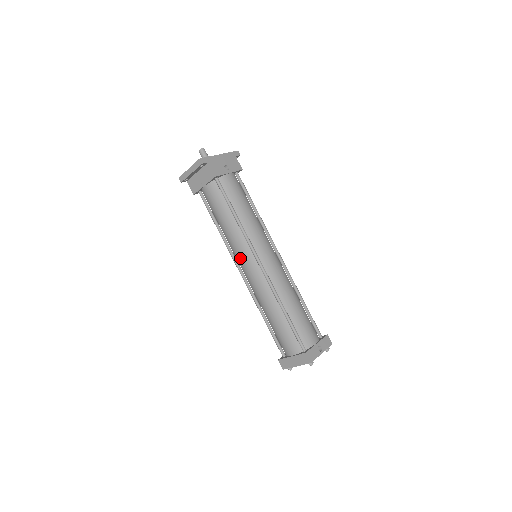
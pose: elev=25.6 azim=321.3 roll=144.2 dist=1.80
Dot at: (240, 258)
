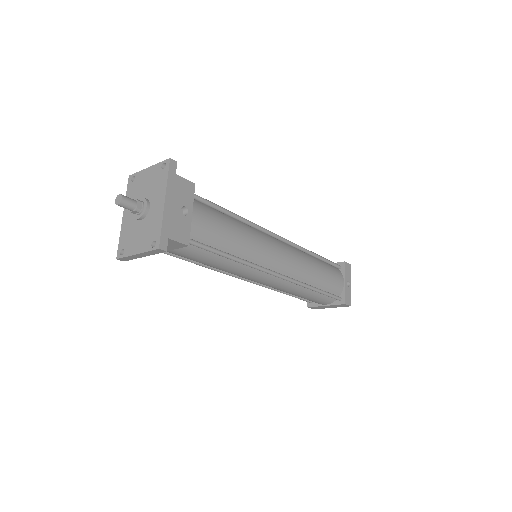
Dot at: (248, 279)
